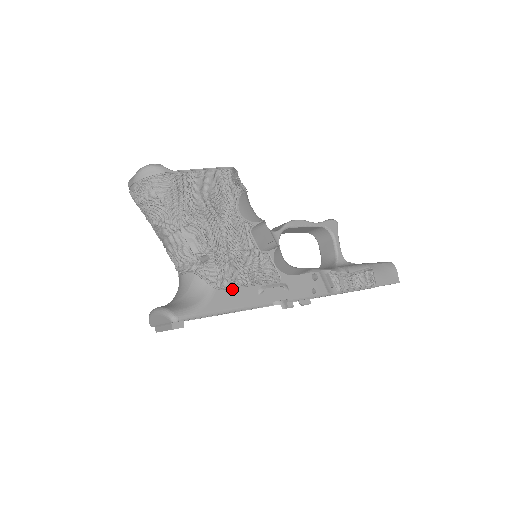
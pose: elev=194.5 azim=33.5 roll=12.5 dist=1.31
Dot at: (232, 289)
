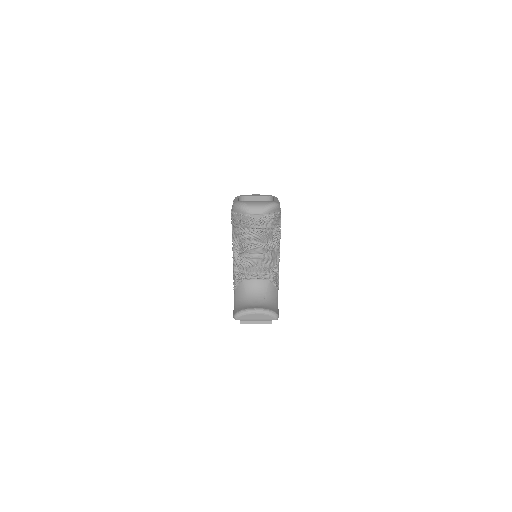
Dot at: occluded
